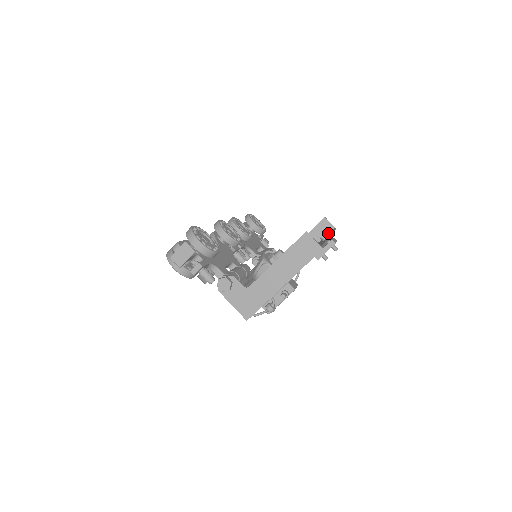
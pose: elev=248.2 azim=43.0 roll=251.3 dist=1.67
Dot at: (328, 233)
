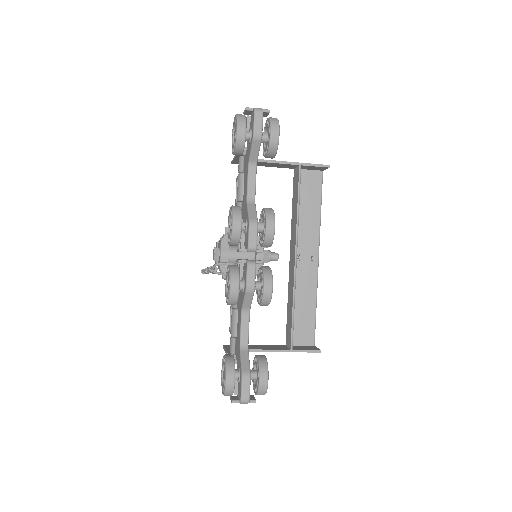
Dot at: (314, 170)
